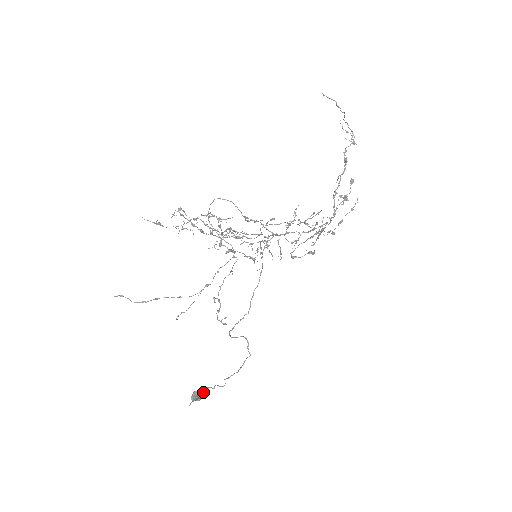
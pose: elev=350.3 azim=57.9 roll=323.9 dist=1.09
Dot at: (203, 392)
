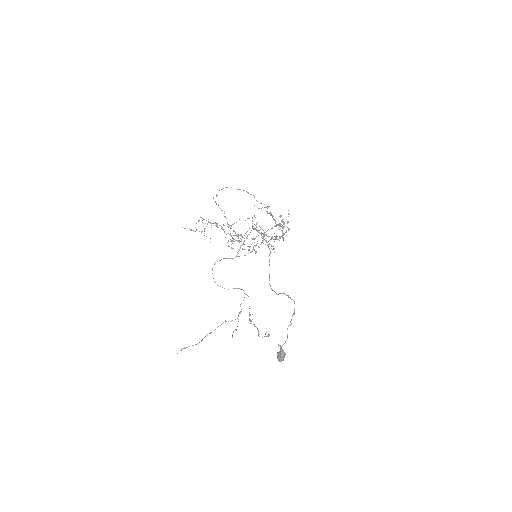
Dot at: occluded
